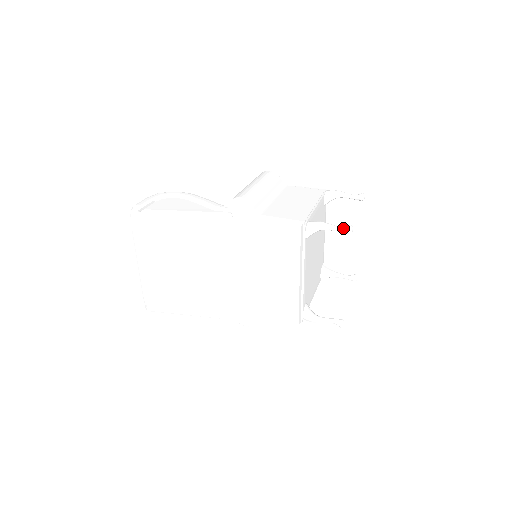
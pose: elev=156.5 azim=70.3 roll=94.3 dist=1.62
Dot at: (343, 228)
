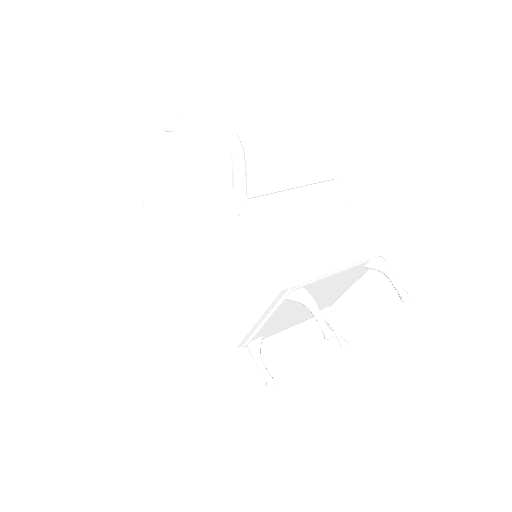
Dot at: (324, 327)
